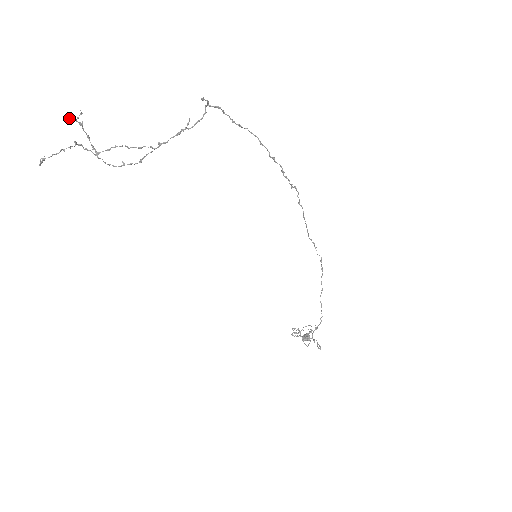
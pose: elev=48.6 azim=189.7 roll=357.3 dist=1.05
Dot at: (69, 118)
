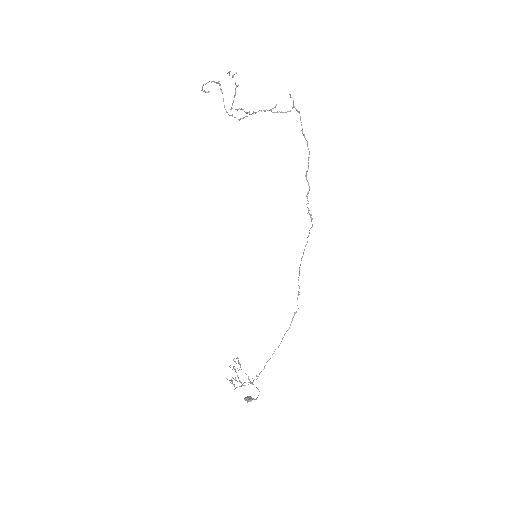
Dot at: (230, 71)
